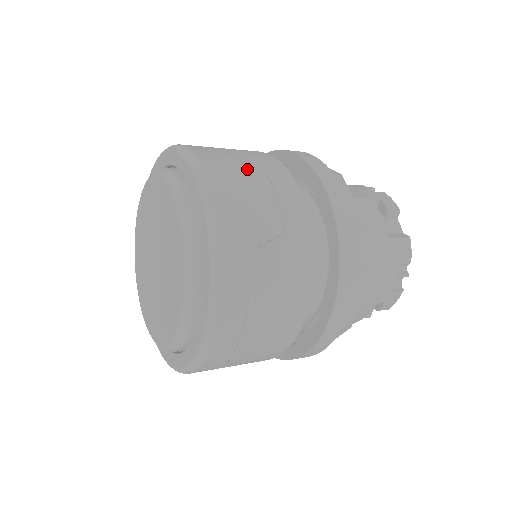
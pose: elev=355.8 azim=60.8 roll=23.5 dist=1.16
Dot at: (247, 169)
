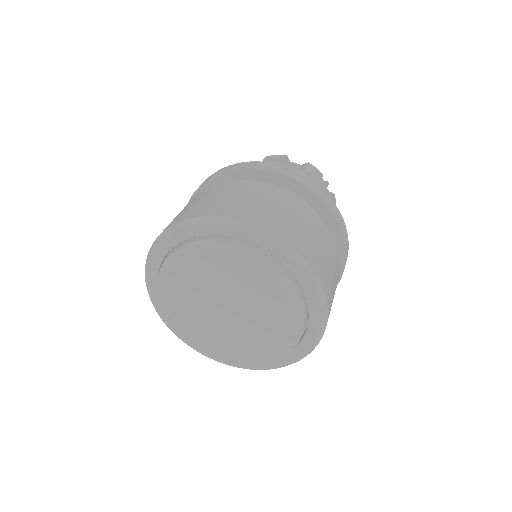
Dot at: (334, 283)
